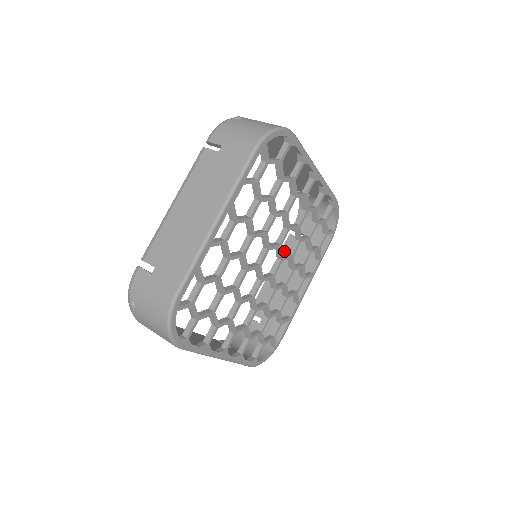
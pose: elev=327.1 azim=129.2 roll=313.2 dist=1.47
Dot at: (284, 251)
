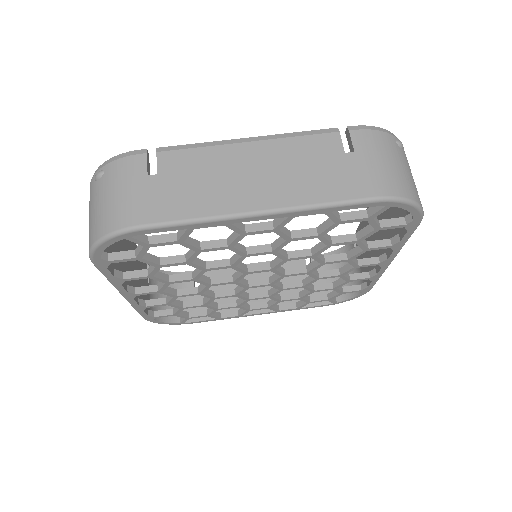
Dot at: occluded
